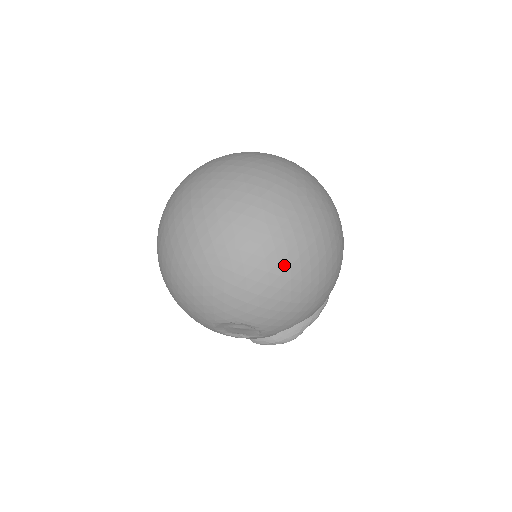
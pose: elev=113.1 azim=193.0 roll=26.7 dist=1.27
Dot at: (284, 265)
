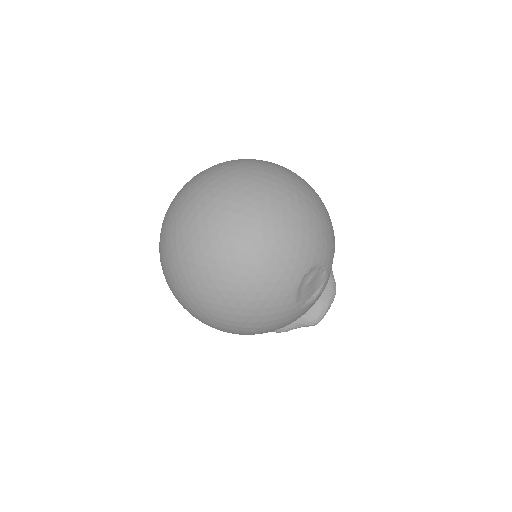
Dot at: (294, 197)
